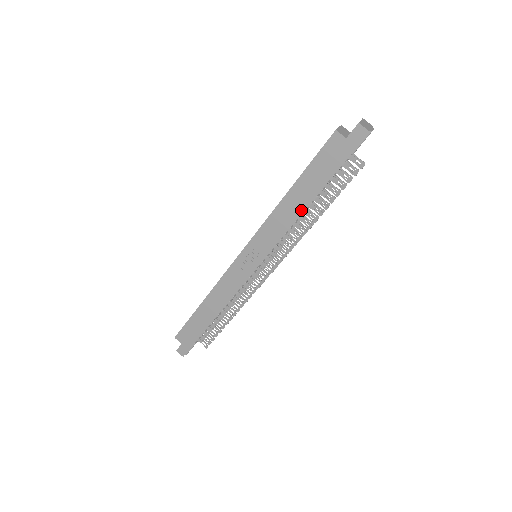
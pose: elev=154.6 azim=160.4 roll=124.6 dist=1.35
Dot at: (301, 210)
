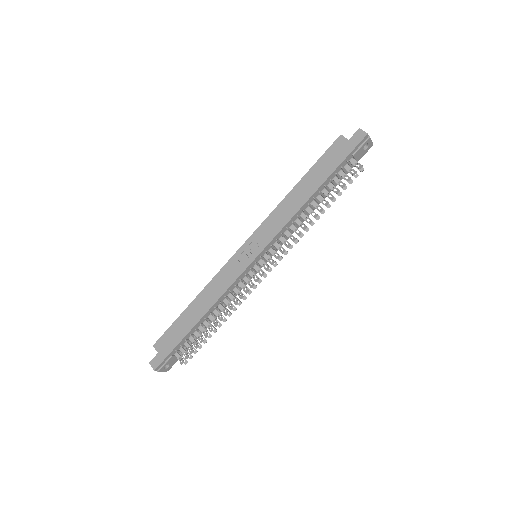
Dot at: (304, 201)
